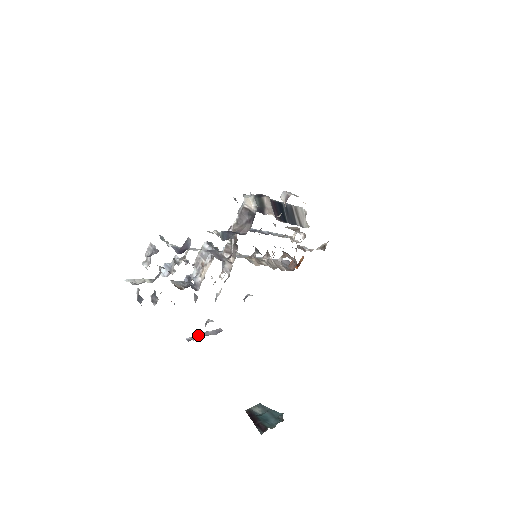
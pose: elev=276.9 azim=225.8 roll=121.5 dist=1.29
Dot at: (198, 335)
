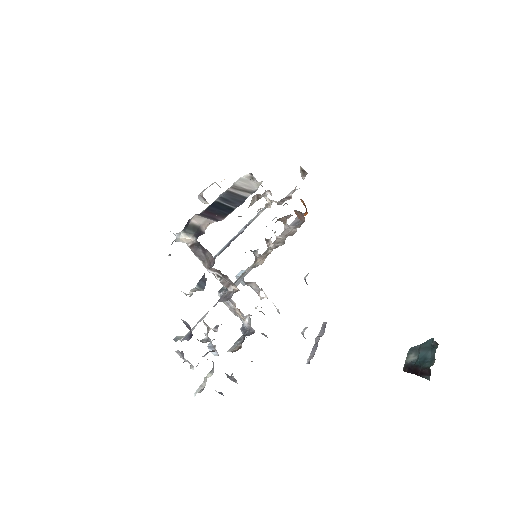
Dot at: (312, 349)
